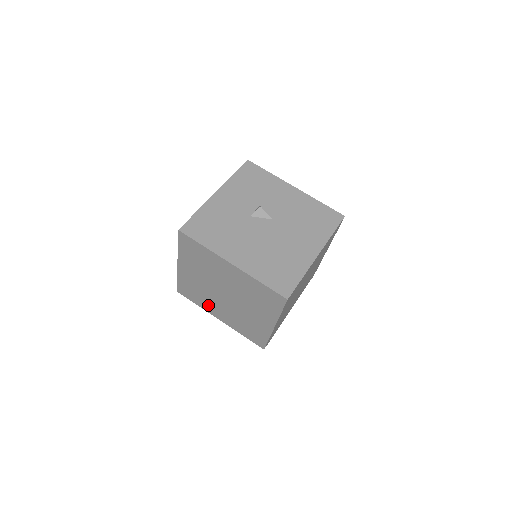
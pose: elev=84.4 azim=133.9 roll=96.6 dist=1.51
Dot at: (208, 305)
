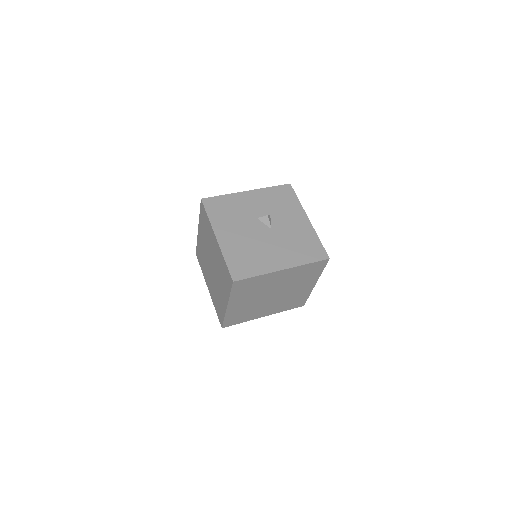
Dot at: (205, 273)
